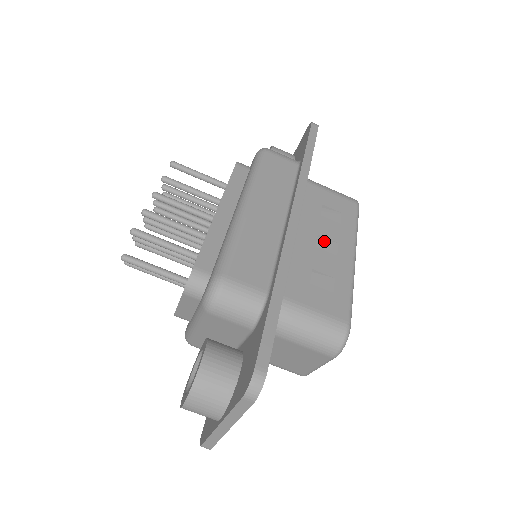
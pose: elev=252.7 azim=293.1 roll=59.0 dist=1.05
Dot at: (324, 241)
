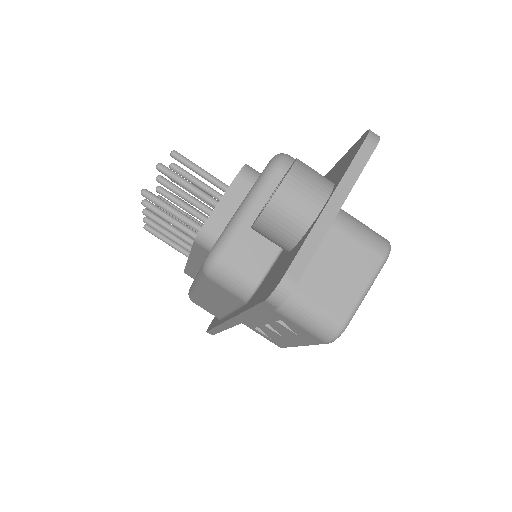
Dot at: occluded
